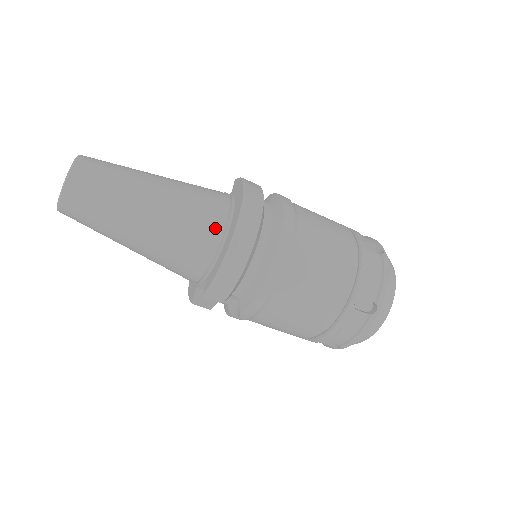
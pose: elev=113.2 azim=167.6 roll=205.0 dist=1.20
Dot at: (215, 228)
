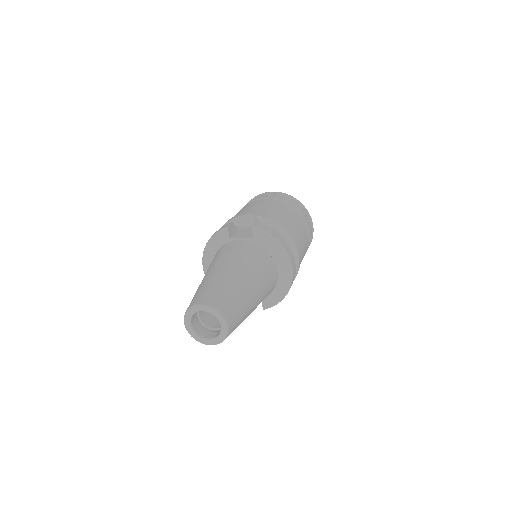
Dot at: (275, 281)
